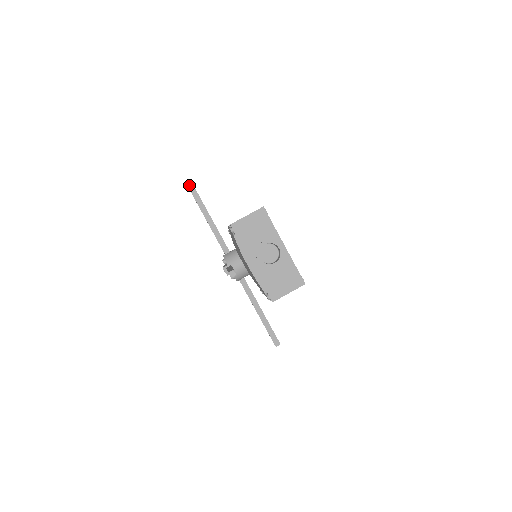
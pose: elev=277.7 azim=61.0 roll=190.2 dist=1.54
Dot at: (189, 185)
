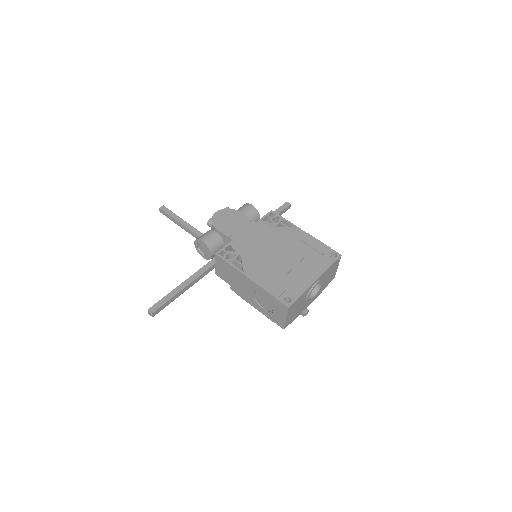
Dot at: (153, 315)
